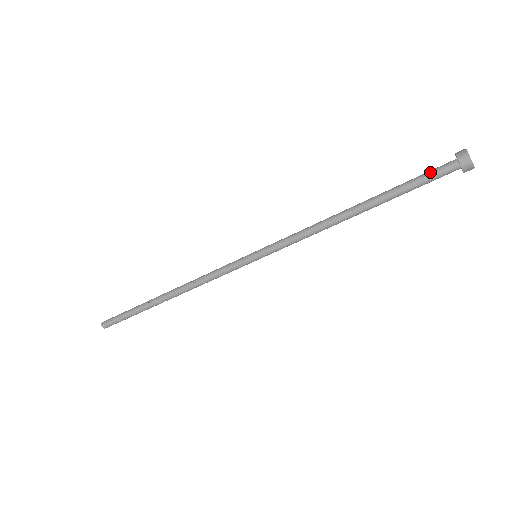
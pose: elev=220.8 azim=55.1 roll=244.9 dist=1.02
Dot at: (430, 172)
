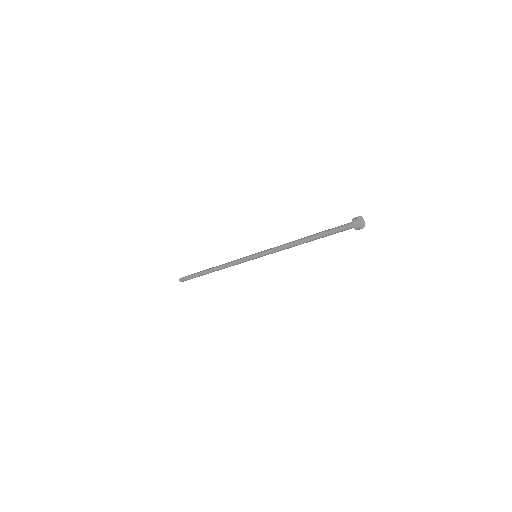
Dot at: (340, 226)
